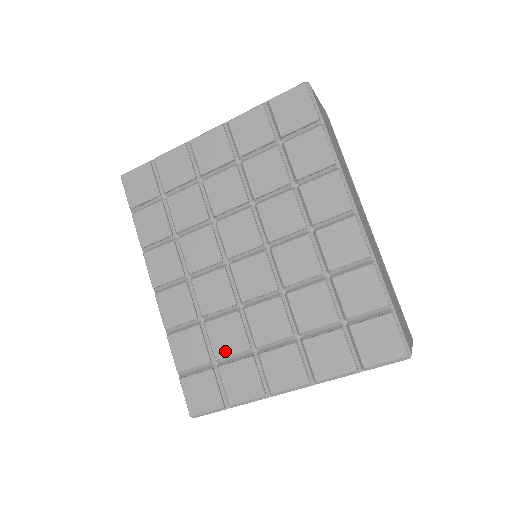
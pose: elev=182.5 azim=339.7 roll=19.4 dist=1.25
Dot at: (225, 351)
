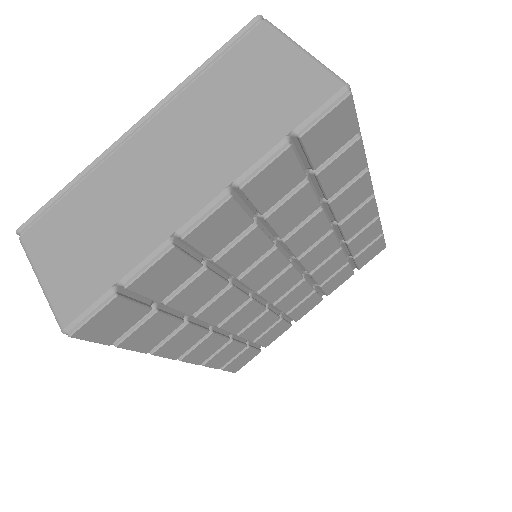
Dot at: (260, 333)
